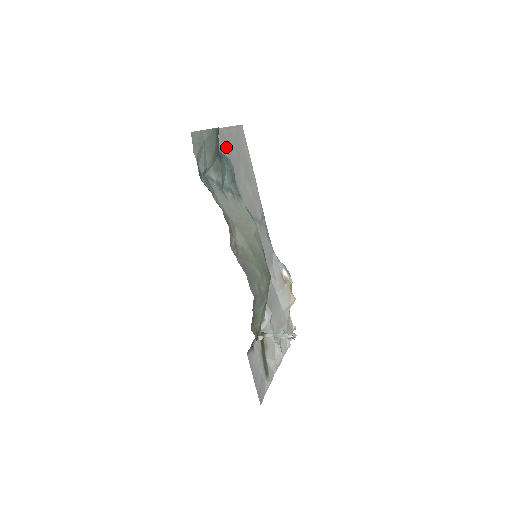
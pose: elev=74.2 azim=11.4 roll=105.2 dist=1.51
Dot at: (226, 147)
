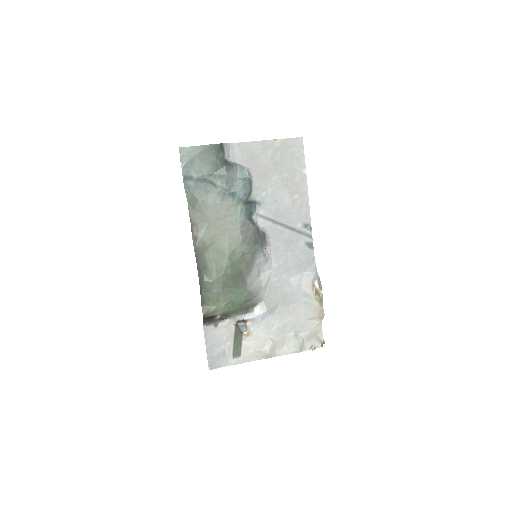
Dot at: (249, 158)
